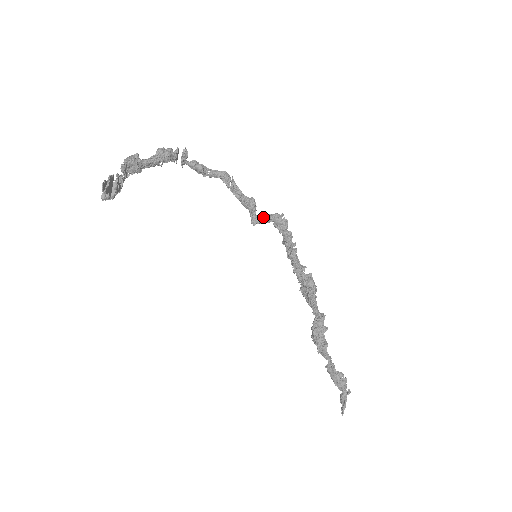
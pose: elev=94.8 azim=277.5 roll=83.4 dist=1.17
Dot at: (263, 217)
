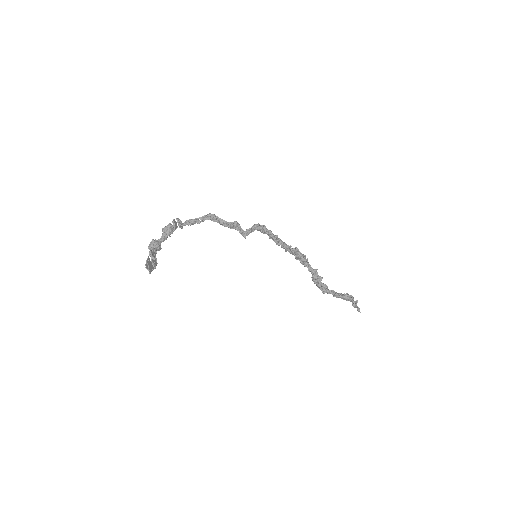
Dot at: (248, 231)
